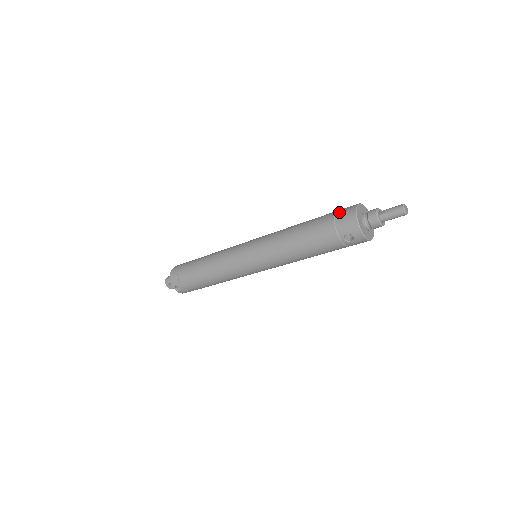
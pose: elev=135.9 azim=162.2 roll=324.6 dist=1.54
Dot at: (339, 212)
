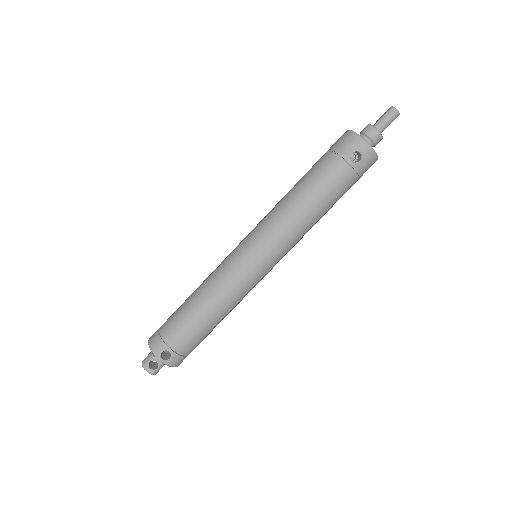
Dot at: (332, 145)
